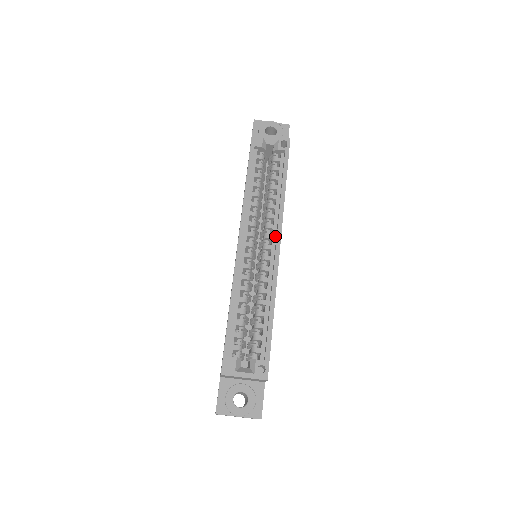
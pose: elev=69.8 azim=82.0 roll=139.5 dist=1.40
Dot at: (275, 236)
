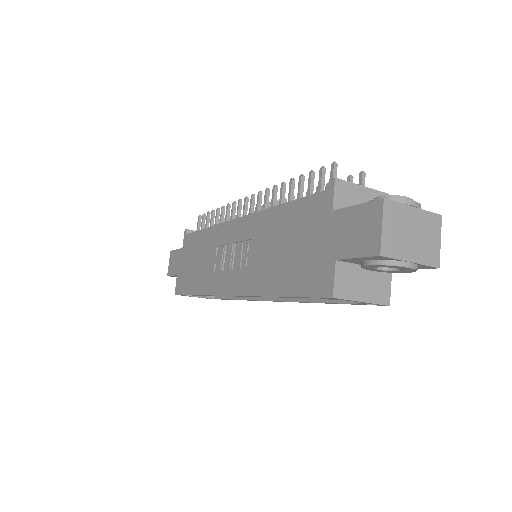
Dot at: occluded
